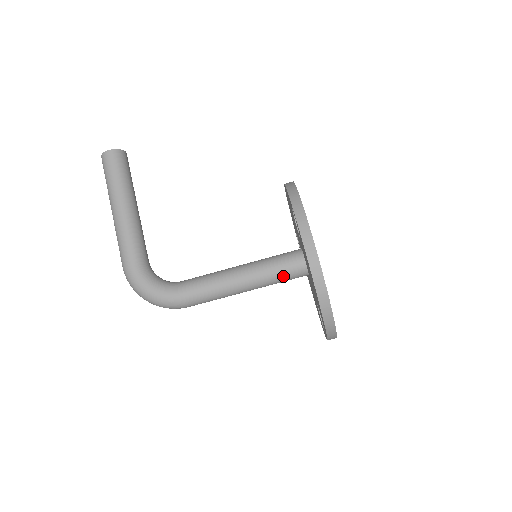
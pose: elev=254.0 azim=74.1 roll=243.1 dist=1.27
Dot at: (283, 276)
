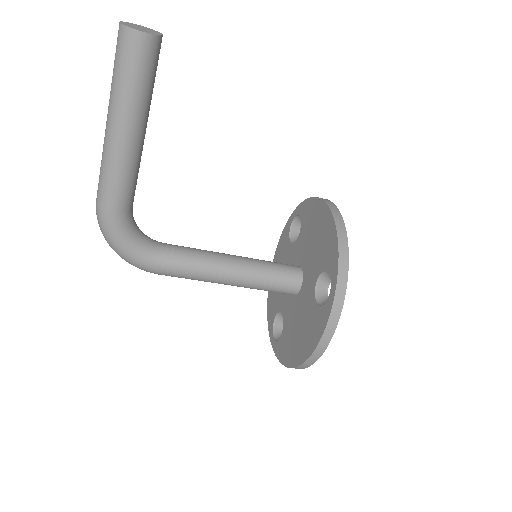
Dot at: (271, 291)
